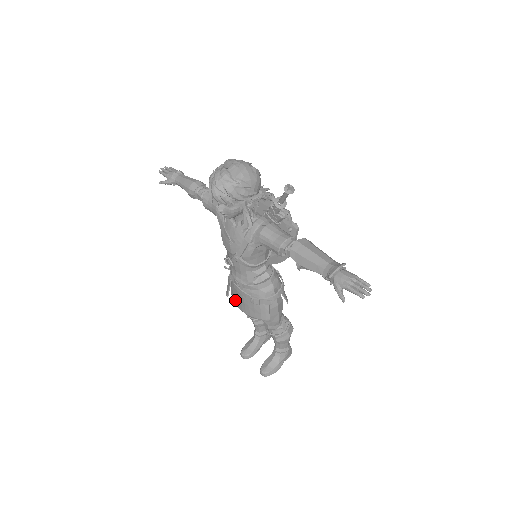
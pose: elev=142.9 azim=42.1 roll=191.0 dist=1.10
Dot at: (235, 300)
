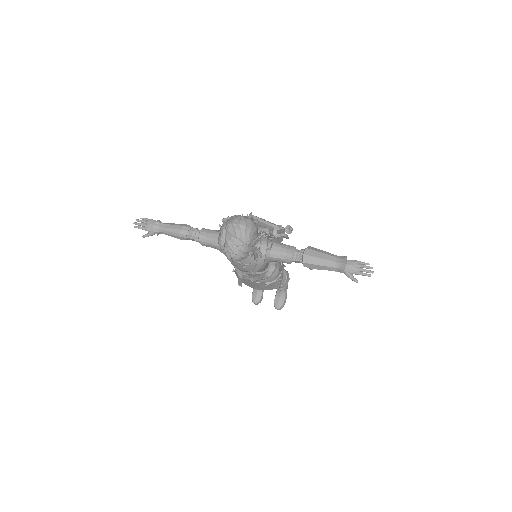
Dot at: (247, 285)
